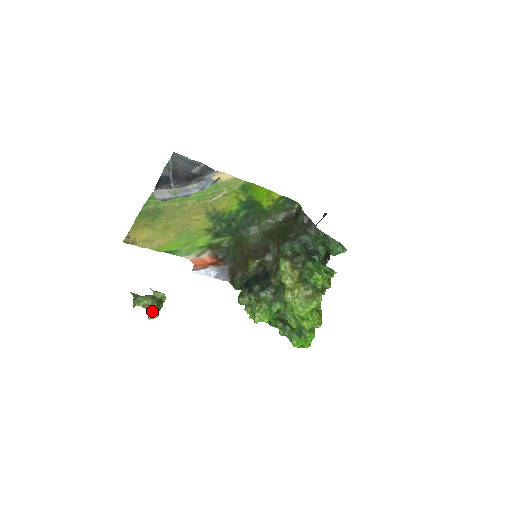
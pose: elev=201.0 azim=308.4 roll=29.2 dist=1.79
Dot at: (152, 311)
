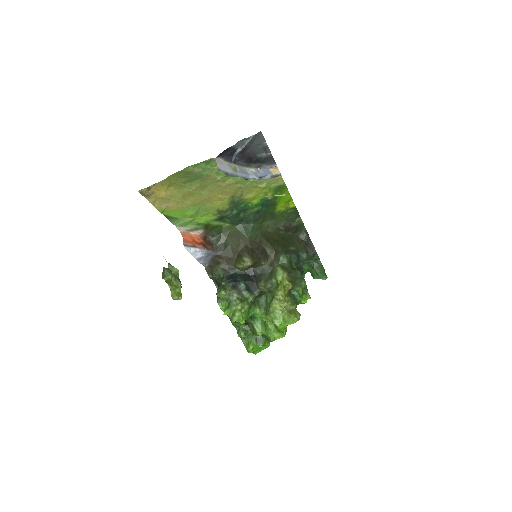
Dot at: (178, 290)
